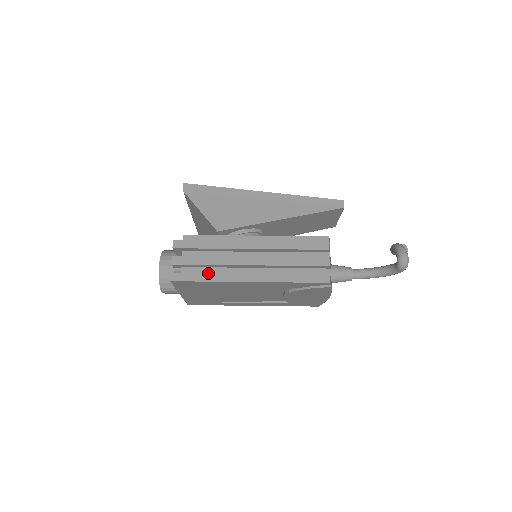
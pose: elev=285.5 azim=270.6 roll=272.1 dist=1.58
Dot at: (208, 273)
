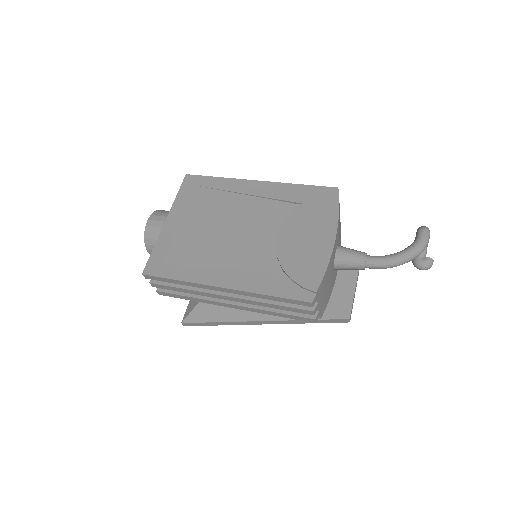
Dot at: occluded
